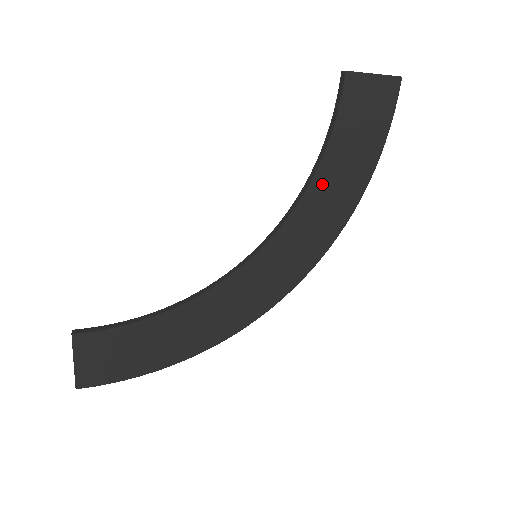
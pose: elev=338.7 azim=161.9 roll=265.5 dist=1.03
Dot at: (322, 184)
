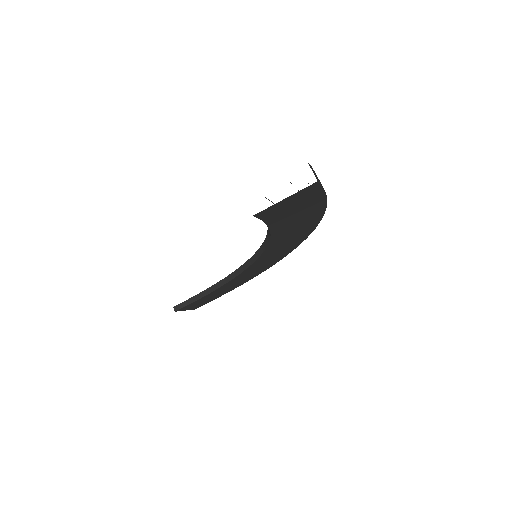
Dot at: (281, 233)
